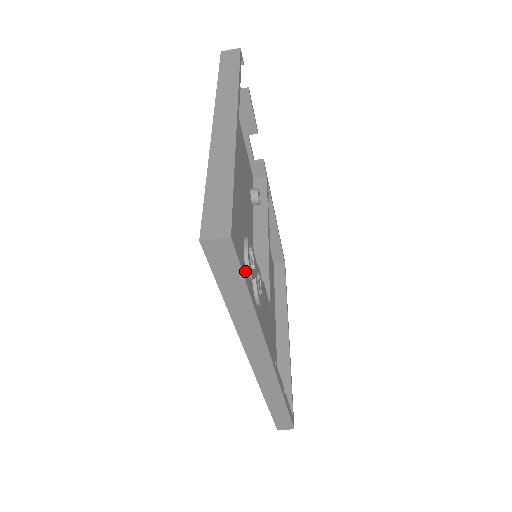
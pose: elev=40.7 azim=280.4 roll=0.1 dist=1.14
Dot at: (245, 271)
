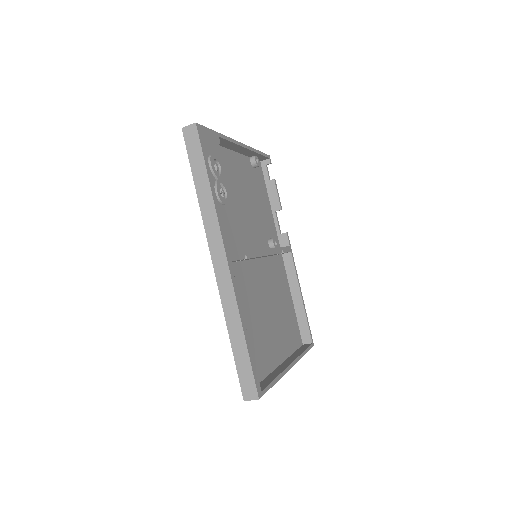
Dot at: (207, 159)
